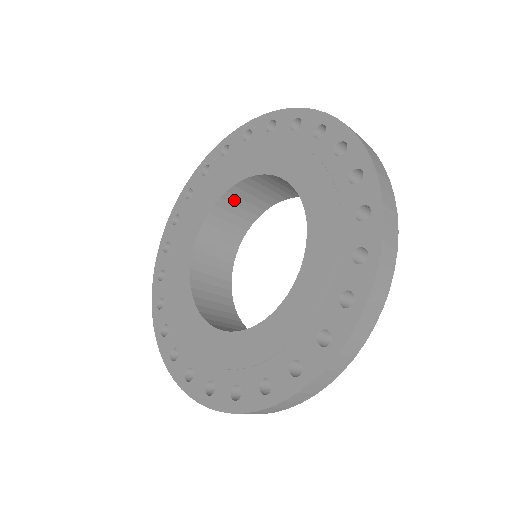
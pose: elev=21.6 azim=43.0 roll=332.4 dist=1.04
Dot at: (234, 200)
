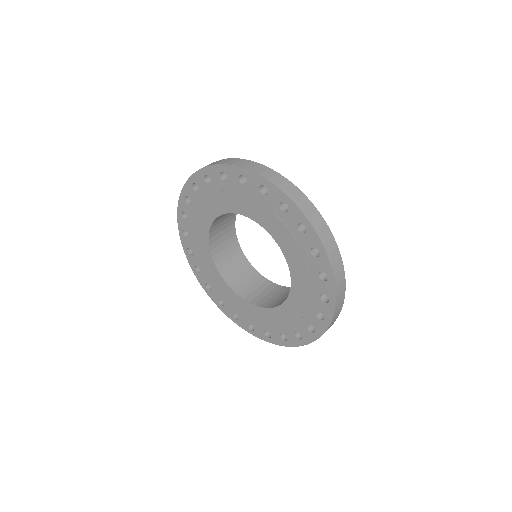
Dot at: occluded
